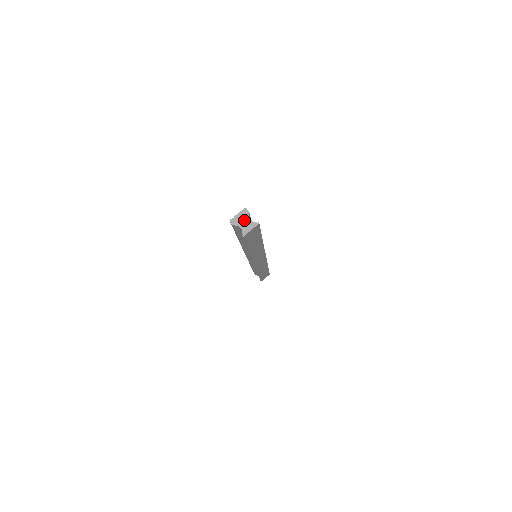
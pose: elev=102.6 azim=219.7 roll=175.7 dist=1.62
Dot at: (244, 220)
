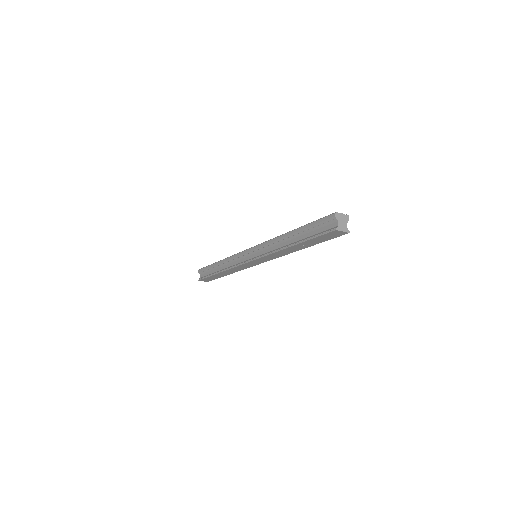
Dot at: (343, 221)
